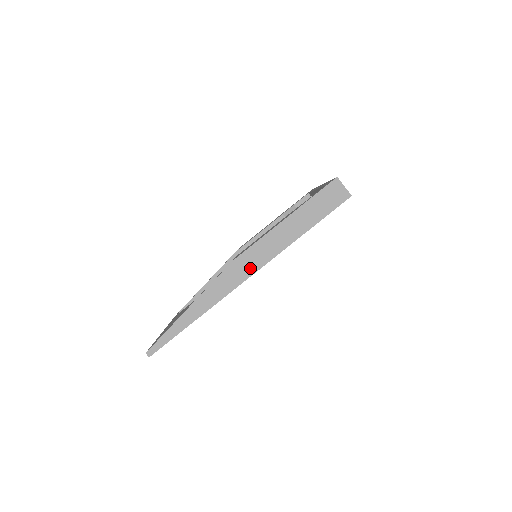
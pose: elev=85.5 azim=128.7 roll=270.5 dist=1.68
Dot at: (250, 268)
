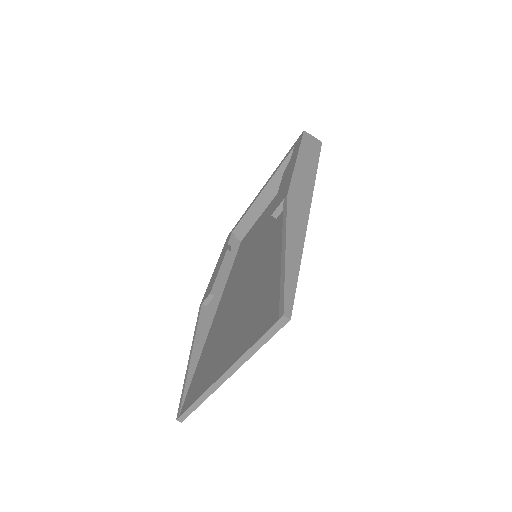
Dot at: (305, 199)
